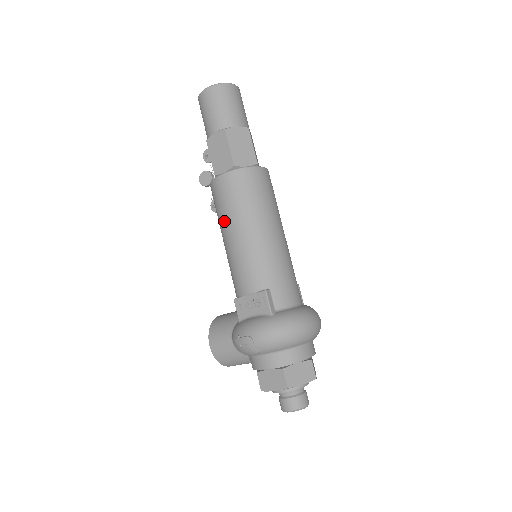
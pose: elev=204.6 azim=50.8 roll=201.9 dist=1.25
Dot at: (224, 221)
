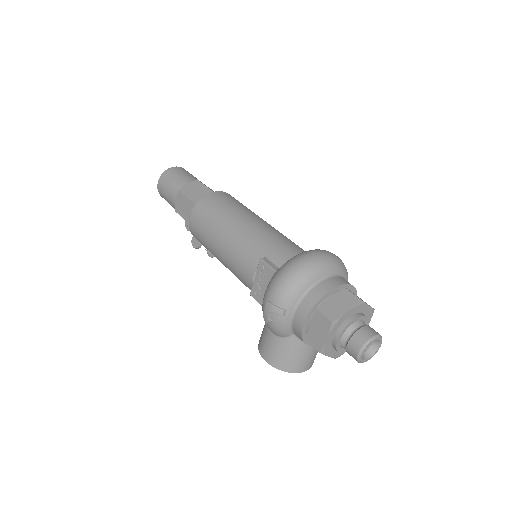
Dot at: (209, 245)
